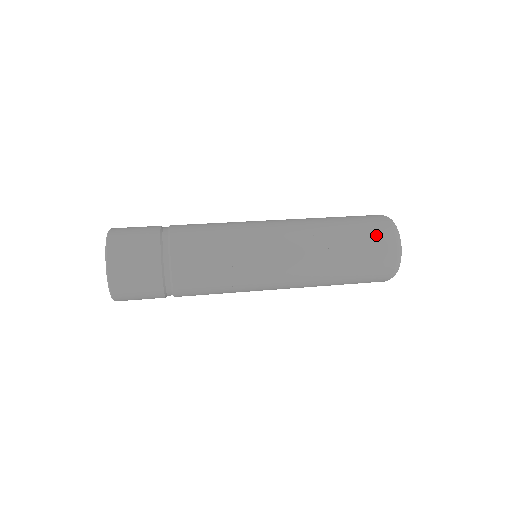
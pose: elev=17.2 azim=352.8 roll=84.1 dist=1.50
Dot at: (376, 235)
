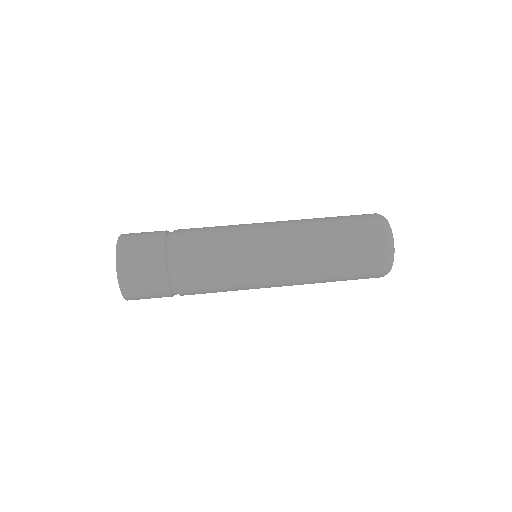
Dot at: (367, 228)
